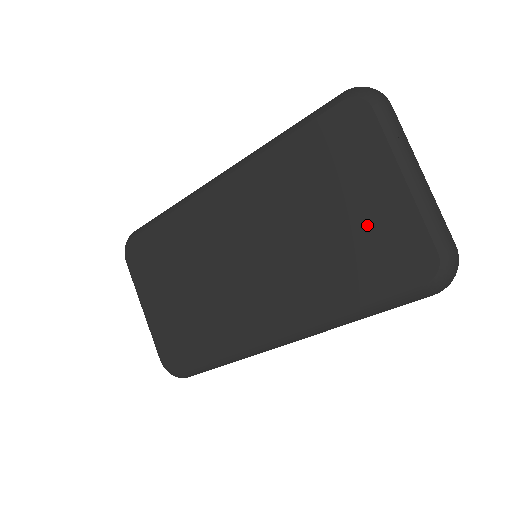
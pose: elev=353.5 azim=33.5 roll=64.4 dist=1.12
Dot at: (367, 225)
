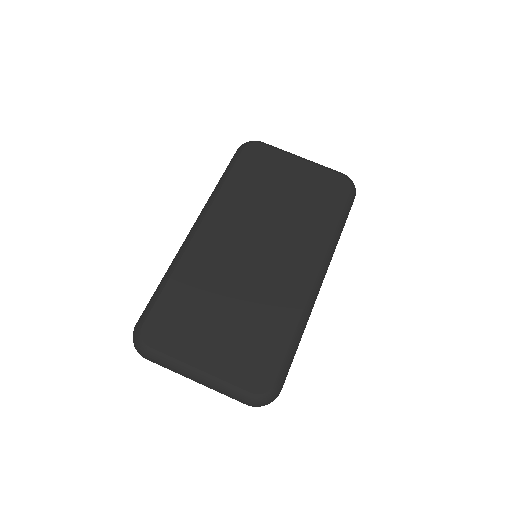
Dot at: (305, 185)
